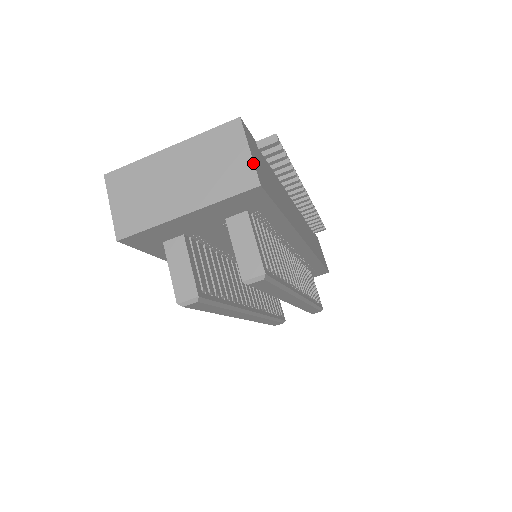
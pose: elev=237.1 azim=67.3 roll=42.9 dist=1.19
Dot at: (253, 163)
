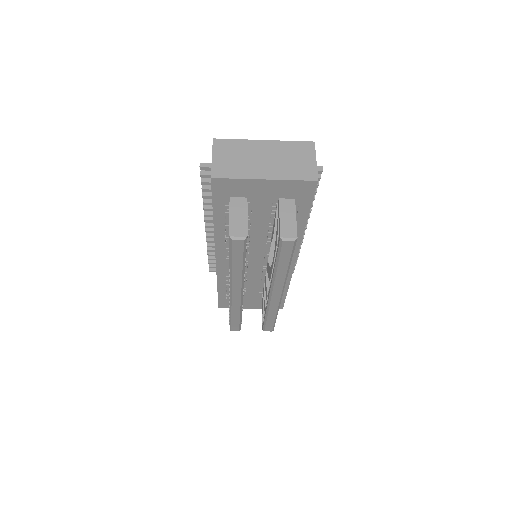
Dot at: occluded
